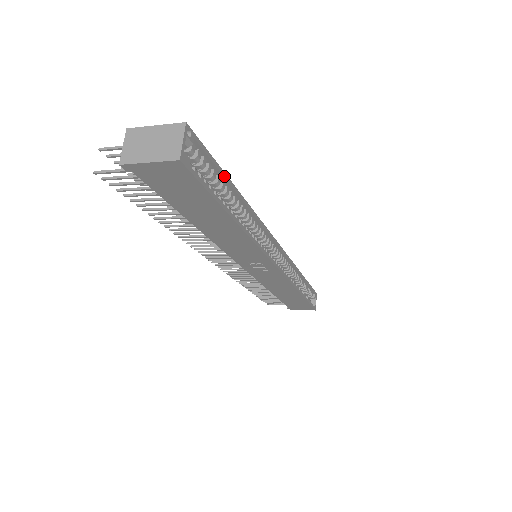
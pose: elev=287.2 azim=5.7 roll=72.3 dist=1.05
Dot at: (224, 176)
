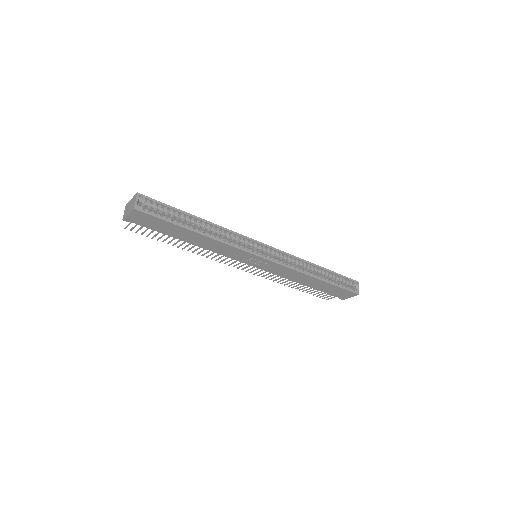
Dot at: (179, 211)
